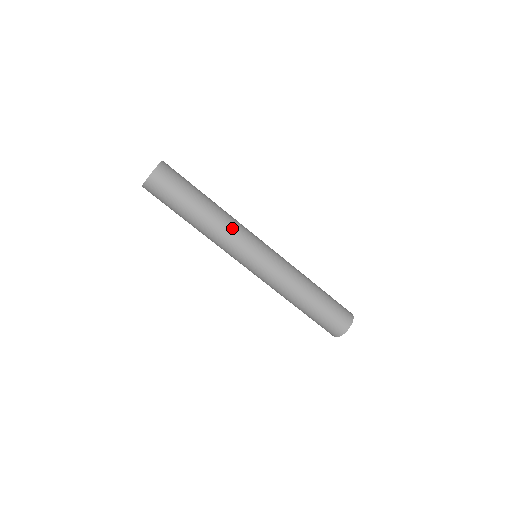
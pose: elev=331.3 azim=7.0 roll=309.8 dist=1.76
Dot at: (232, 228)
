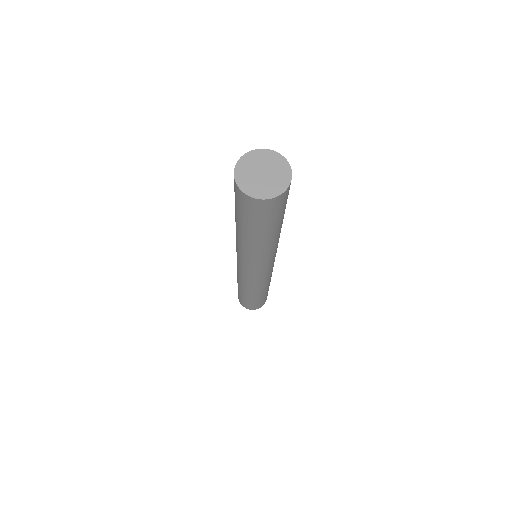
Dot at: occluded
